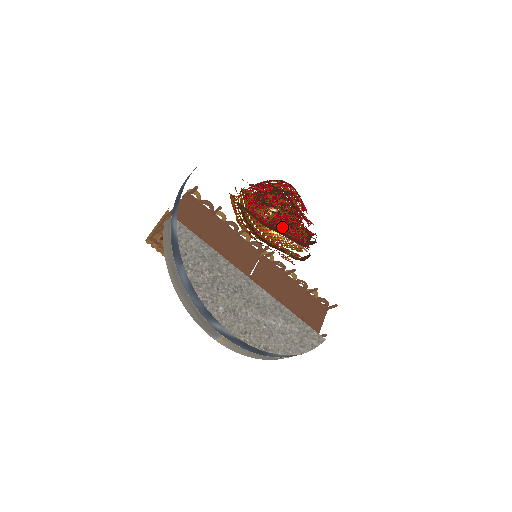
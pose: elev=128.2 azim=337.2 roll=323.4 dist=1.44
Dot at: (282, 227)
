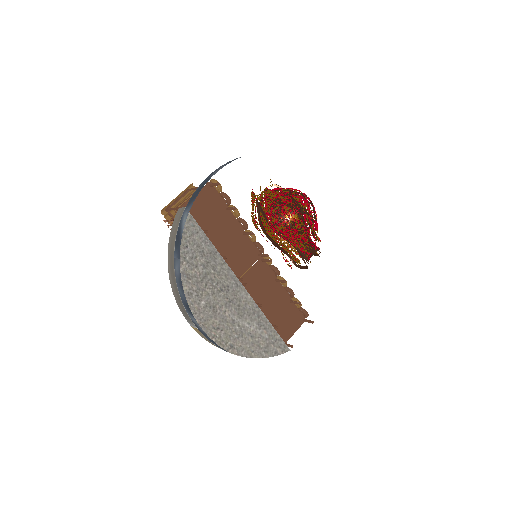
Dot at: (289, 238)
